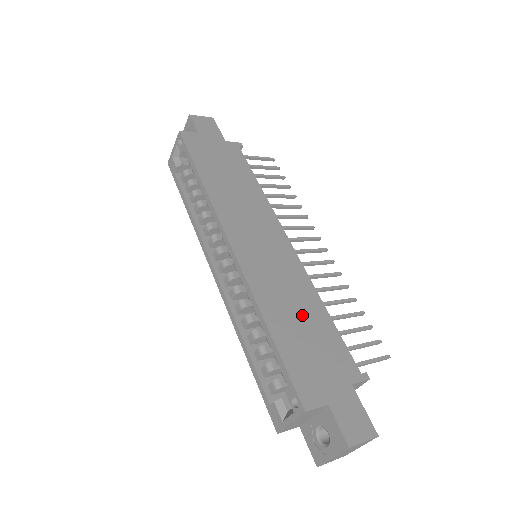
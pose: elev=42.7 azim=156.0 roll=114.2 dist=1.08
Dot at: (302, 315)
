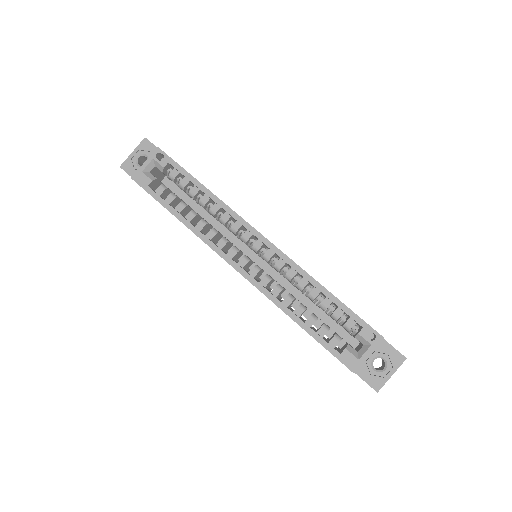
Dot at: occluded
